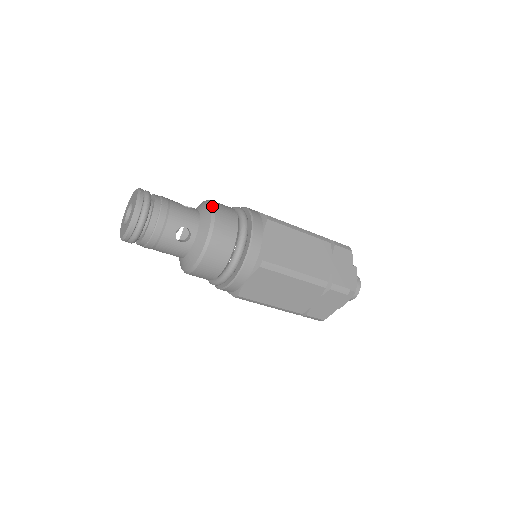
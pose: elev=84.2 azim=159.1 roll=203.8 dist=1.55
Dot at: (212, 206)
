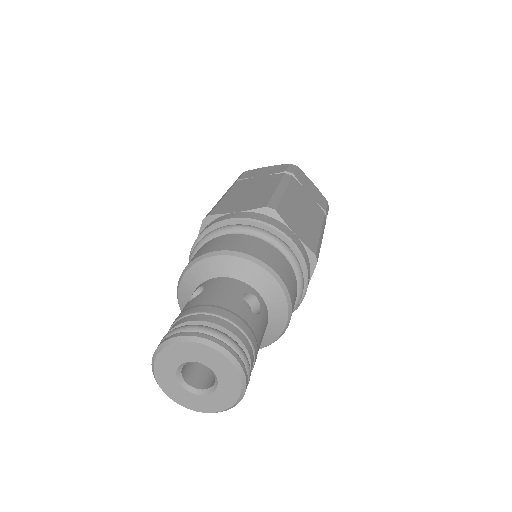
Dot at: (288, 297)
